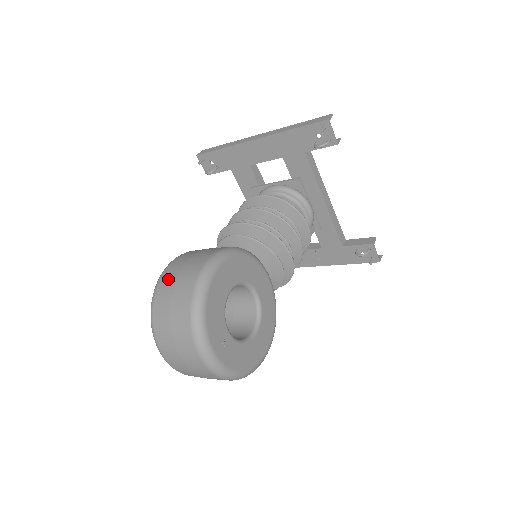
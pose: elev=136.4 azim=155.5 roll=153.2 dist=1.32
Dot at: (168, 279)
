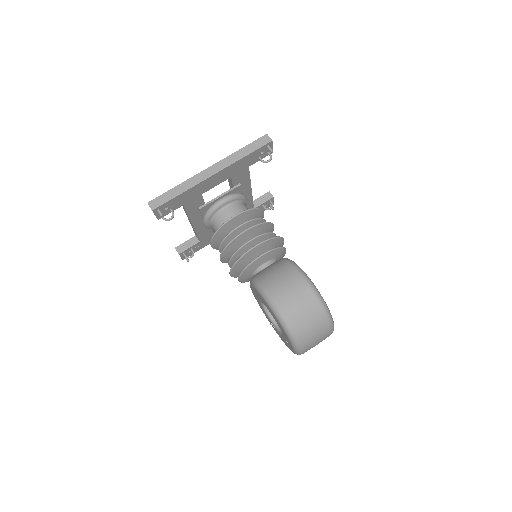
Dot at: (293, 312)
